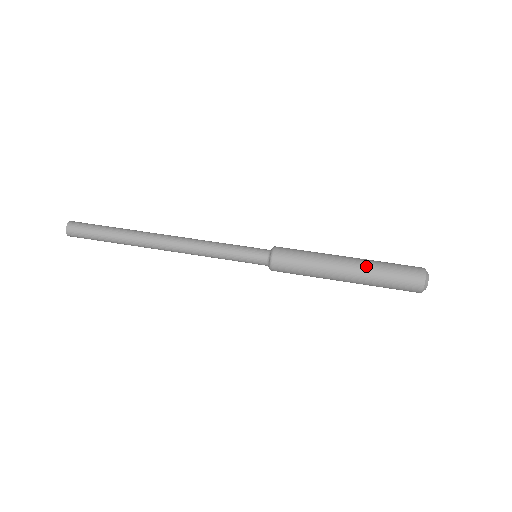
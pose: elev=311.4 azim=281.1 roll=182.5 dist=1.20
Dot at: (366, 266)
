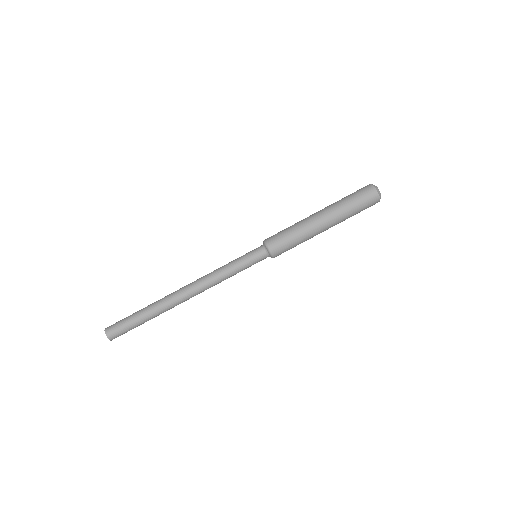
Dot at: occluded
